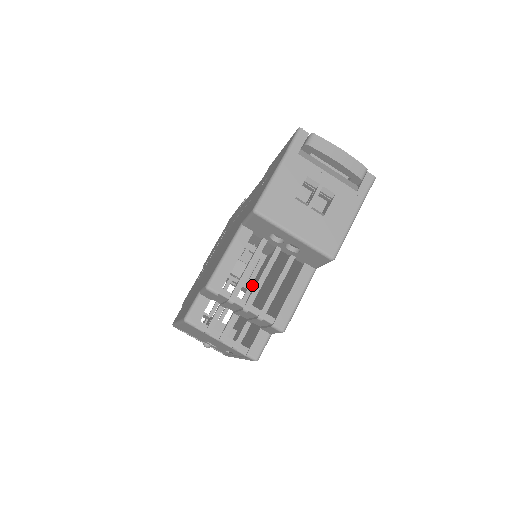
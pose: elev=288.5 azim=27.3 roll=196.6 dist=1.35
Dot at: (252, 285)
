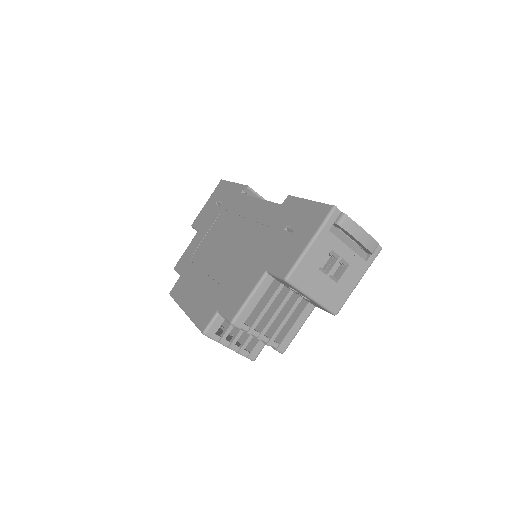
Dot at: occluded
